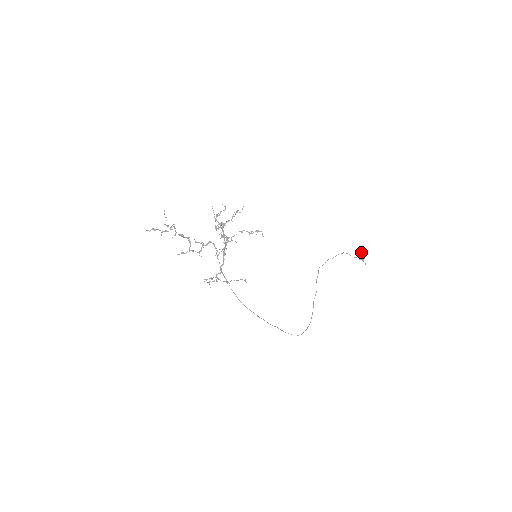
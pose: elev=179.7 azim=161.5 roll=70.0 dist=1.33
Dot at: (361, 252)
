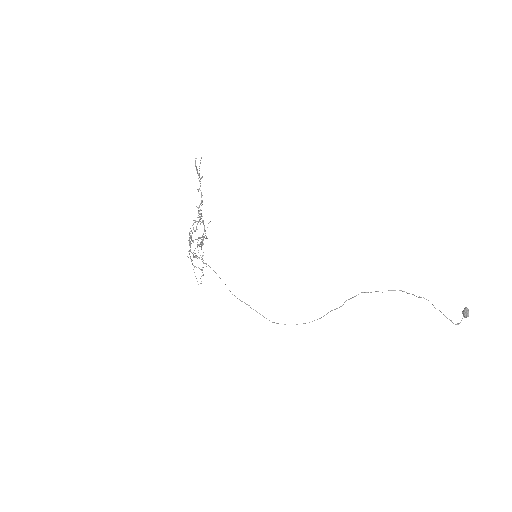
Dot at: (466, 310)
